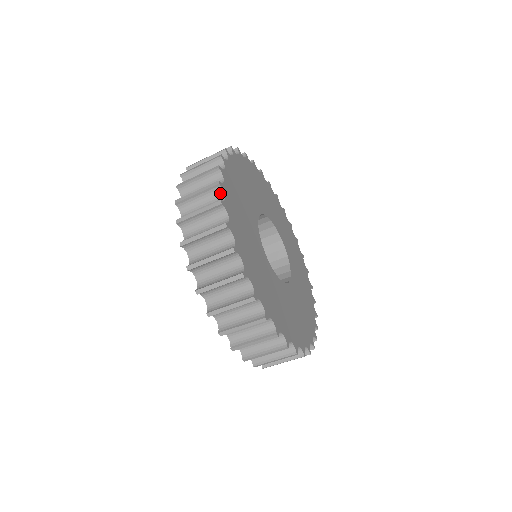
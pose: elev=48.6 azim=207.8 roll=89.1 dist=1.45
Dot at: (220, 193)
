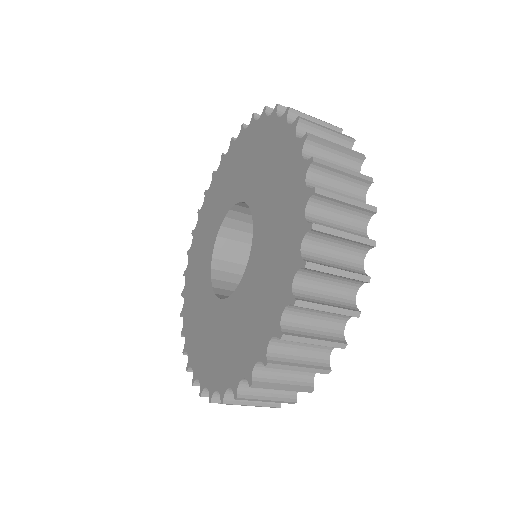
Dot at: occluded
